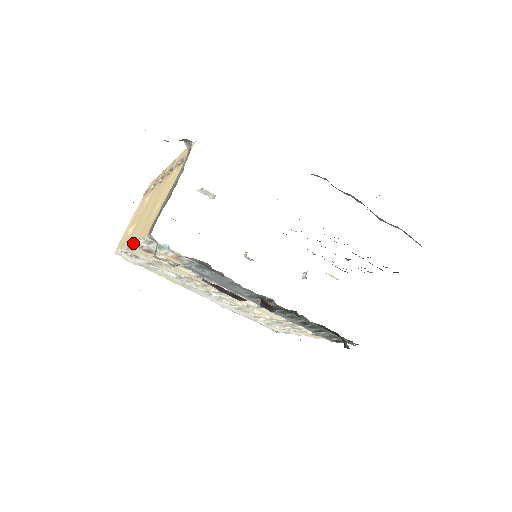
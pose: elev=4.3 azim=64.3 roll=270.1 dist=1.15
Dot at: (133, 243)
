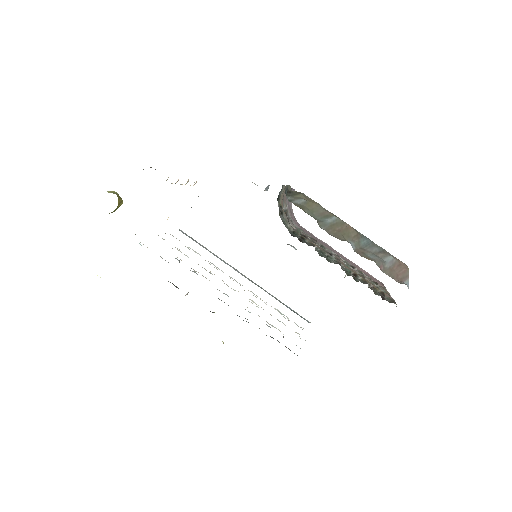
Dot at: occluded
